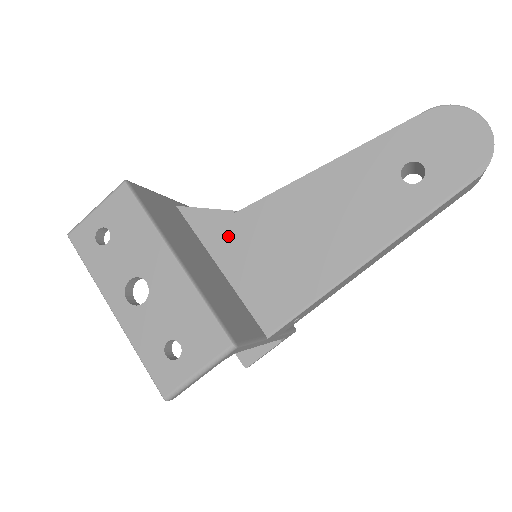
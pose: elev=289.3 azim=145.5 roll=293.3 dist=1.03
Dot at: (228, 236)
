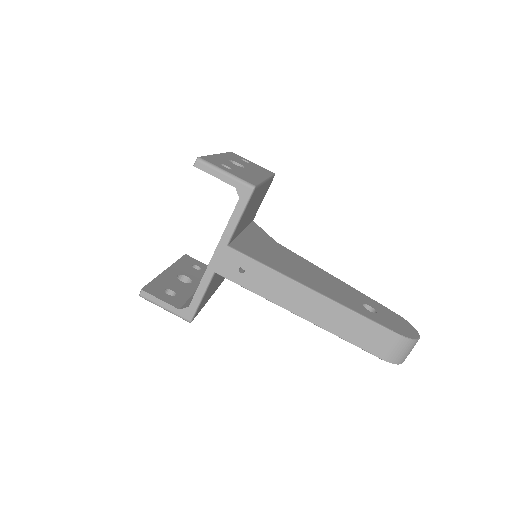
Dot at: (261, 237)
